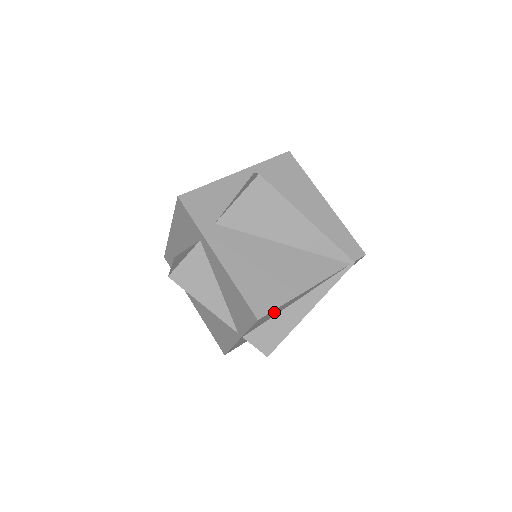
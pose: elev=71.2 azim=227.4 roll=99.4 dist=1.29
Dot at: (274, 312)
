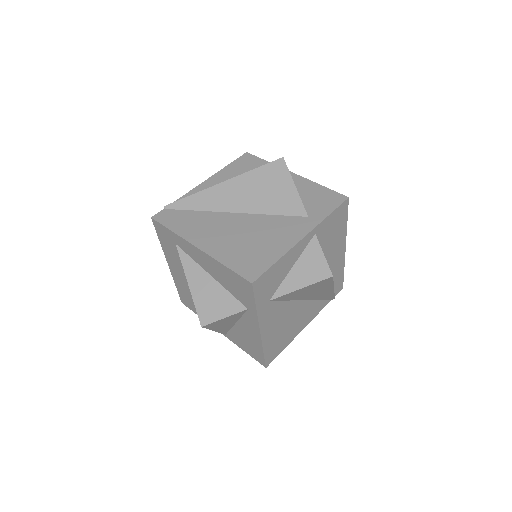
Dot at: occluded
